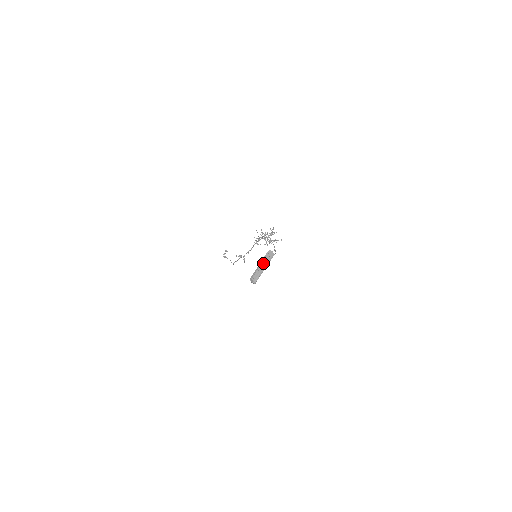
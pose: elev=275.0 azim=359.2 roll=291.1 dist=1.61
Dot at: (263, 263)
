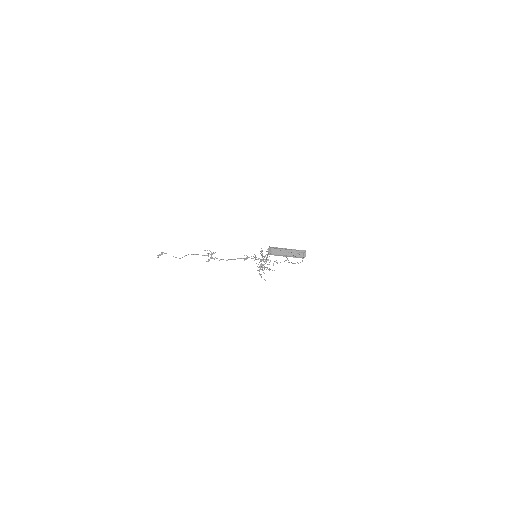
Dot at: (292, 252)
